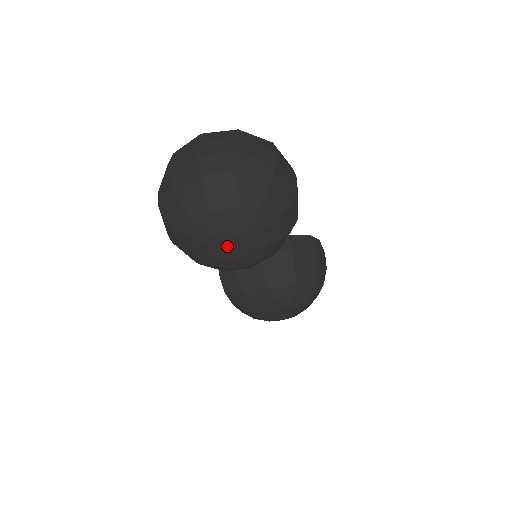
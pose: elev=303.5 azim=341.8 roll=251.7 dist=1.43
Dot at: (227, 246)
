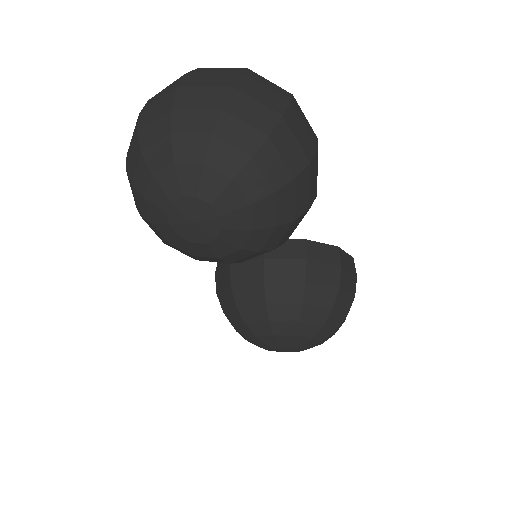
Dot at: (191, 217)
